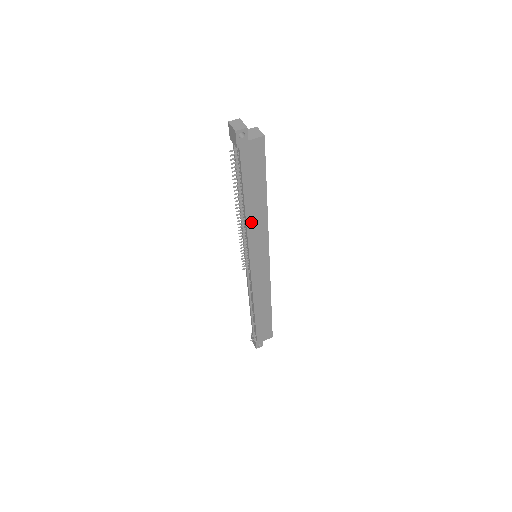
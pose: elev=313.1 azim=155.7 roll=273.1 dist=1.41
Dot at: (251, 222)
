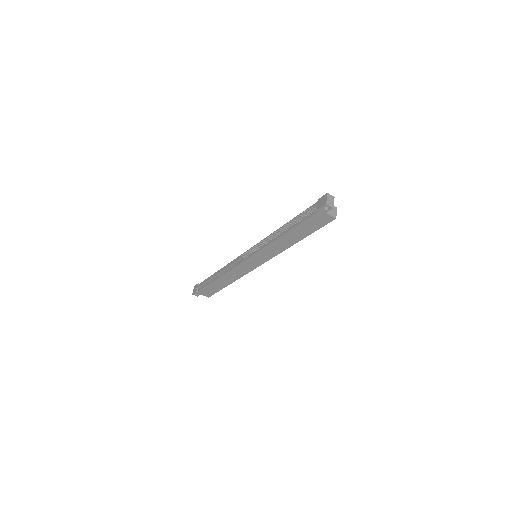
Dot at: (277, 242)
